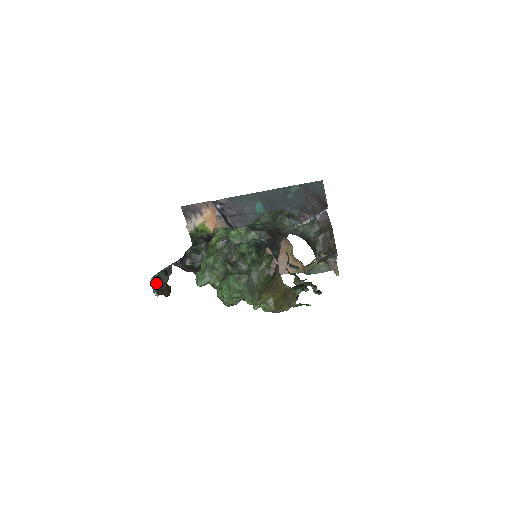
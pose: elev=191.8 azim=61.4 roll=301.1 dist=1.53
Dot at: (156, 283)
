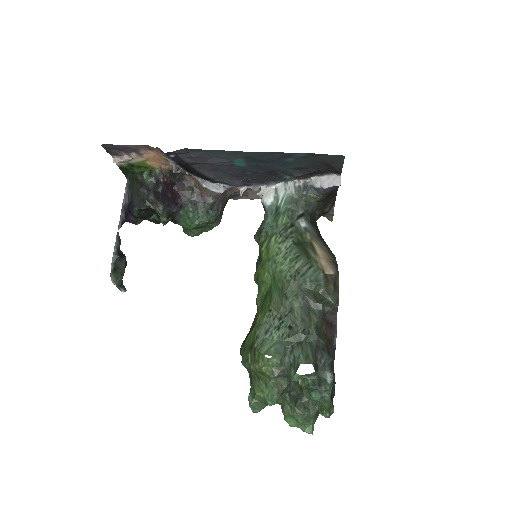
Dot at: (118, 278)
